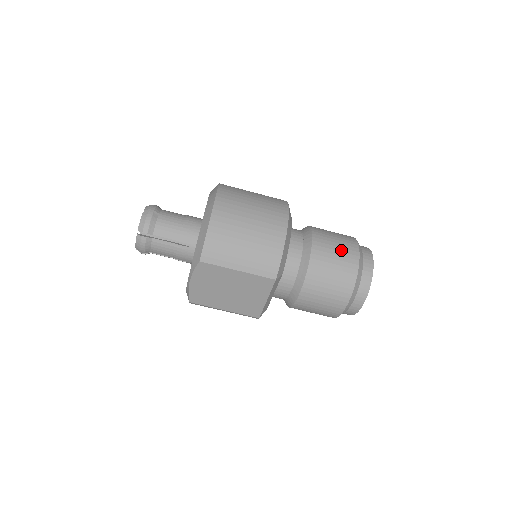
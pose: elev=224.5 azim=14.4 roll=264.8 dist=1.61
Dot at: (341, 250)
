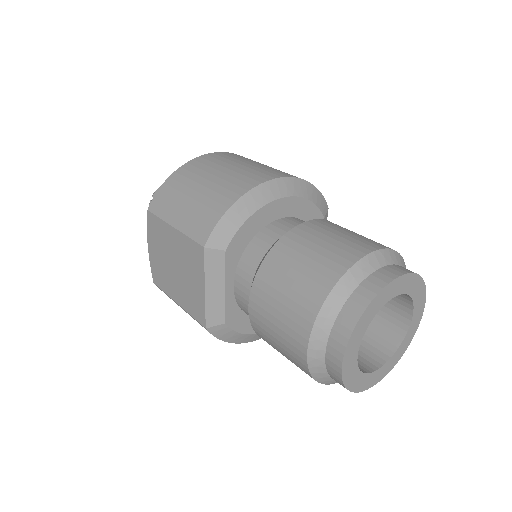
Dot at: (335, 243)
